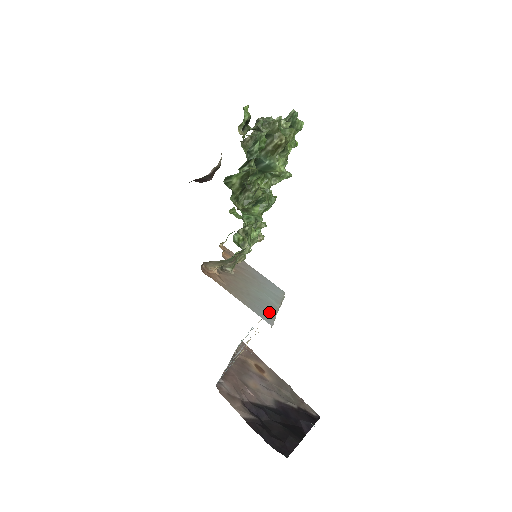
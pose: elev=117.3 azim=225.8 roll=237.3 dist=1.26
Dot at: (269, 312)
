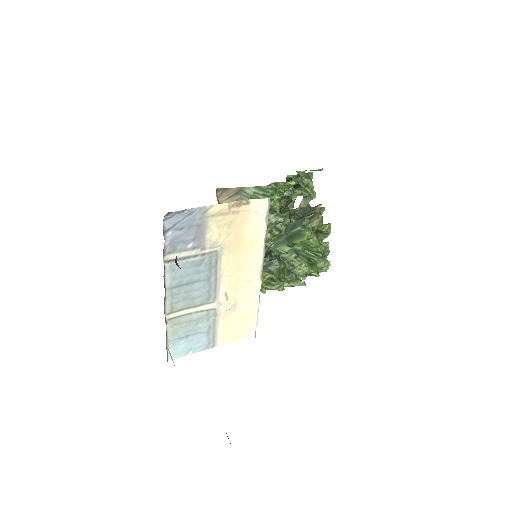
Dot at: occluded
